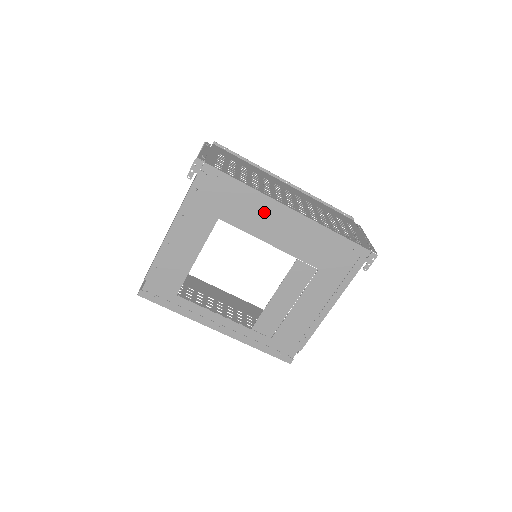
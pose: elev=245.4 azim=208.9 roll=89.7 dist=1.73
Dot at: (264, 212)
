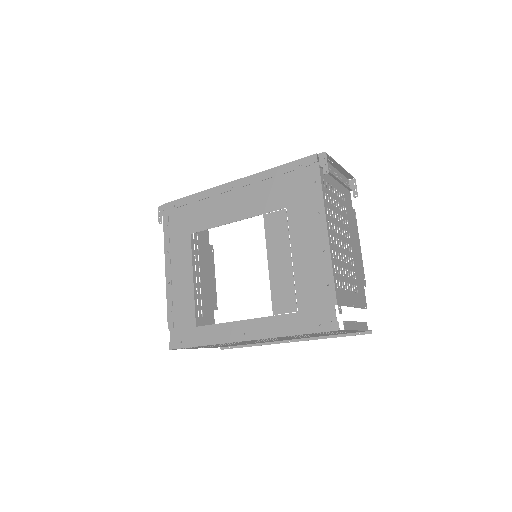
Dot at: (216, 202)
